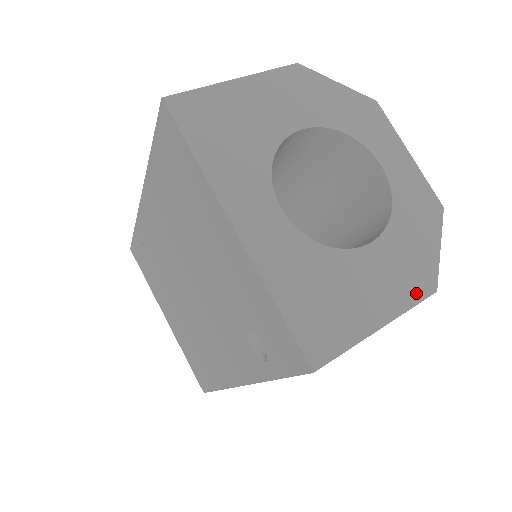
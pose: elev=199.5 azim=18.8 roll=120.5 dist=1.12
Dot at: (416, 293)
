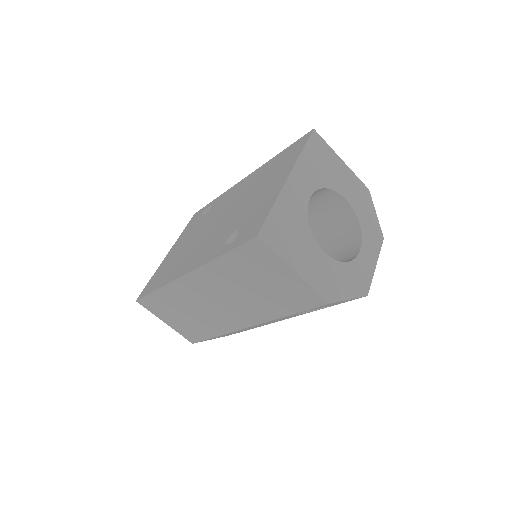
Dot at: (322, 290)
